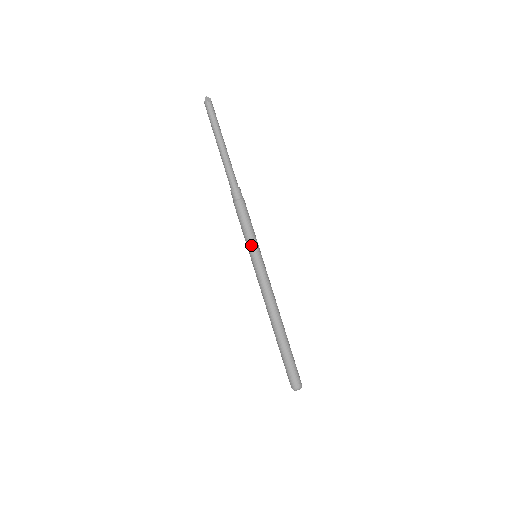
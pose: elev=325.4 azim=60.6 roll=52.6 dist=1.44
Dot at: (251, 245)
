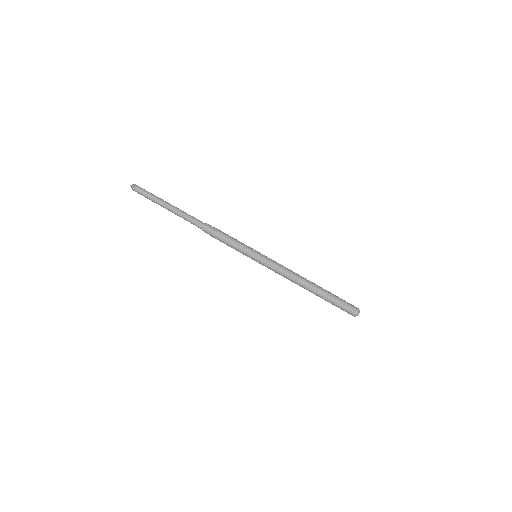
Dot at: (248, 250)
